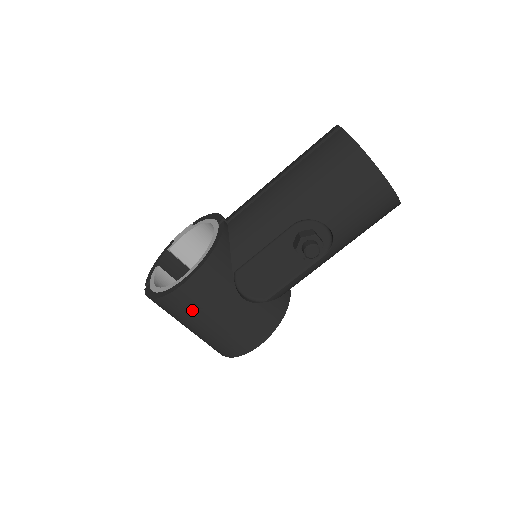
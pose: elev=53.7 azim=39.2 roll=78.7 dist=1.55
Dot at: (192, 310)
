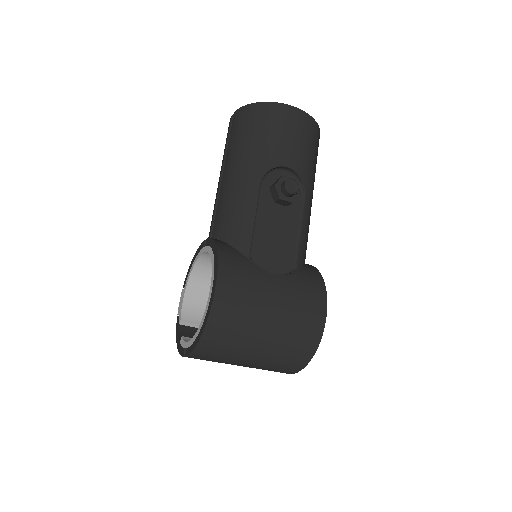
Dot at: (242, 316)
